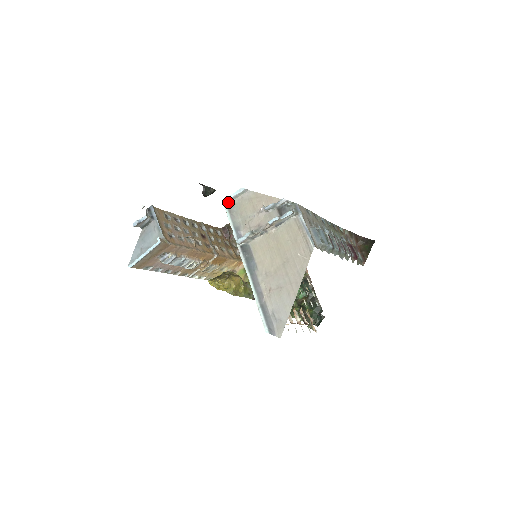
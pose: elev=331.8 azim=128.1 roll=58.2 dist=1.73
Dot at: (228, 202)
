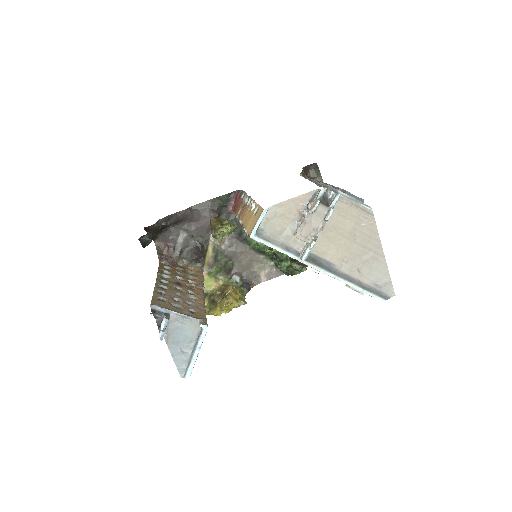
Dot at: (257, 233)
